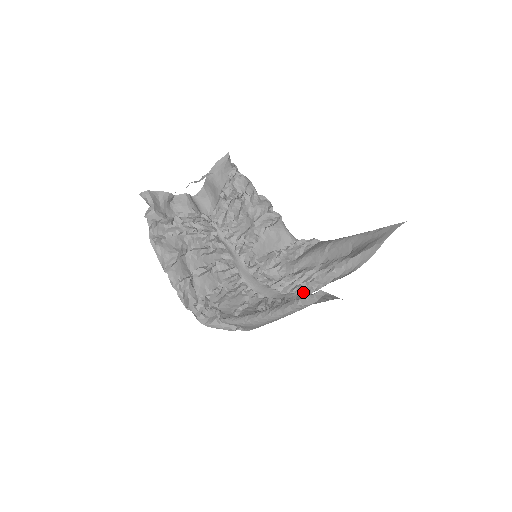
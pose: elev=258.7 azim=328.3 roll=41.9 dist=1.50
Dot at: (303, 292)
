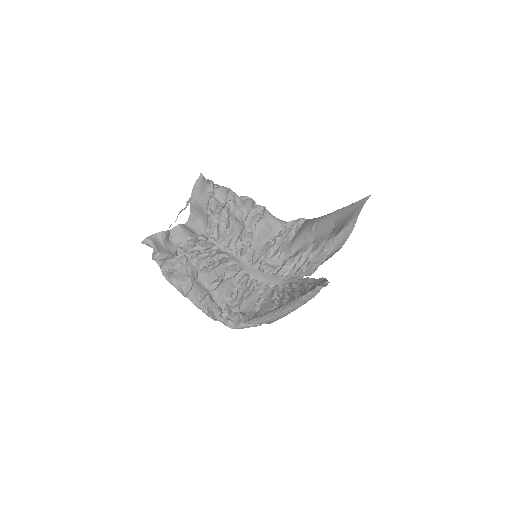
Dot at: (305, 273)
